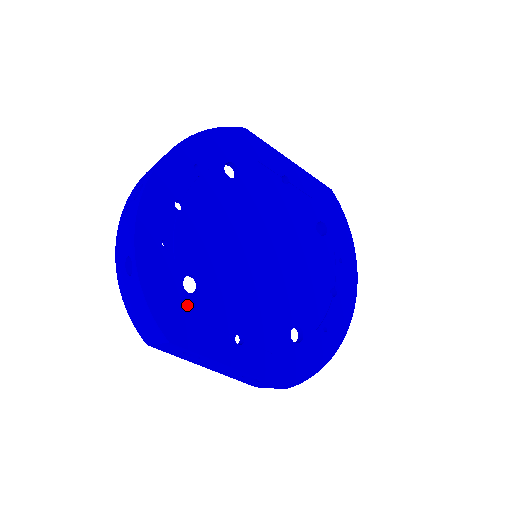
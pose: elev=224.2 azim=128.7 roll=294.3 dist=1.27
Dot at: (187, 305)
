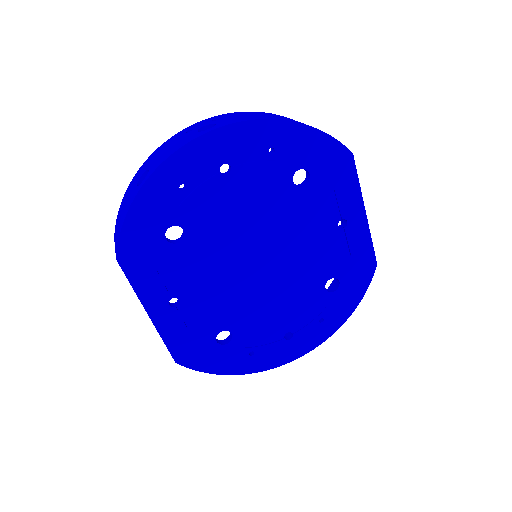
Dot at: (156, 246)
